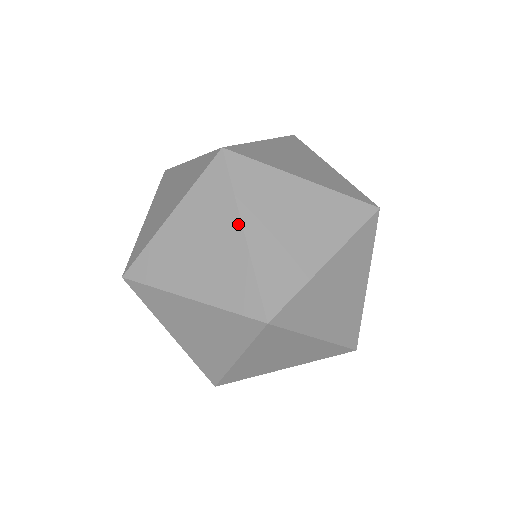
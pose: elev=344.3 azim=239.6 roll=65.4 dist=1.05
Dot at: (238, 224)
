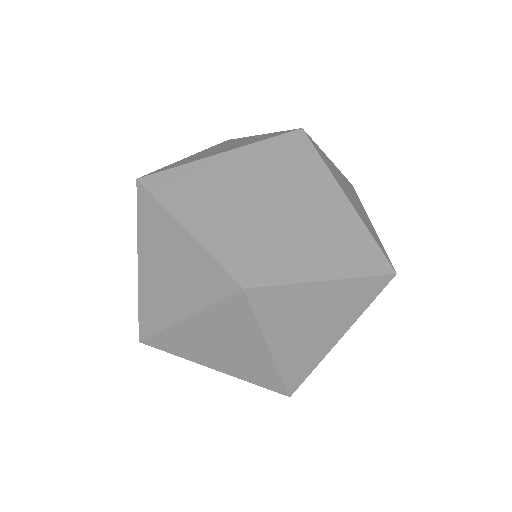
Dot at: (263, 344)
